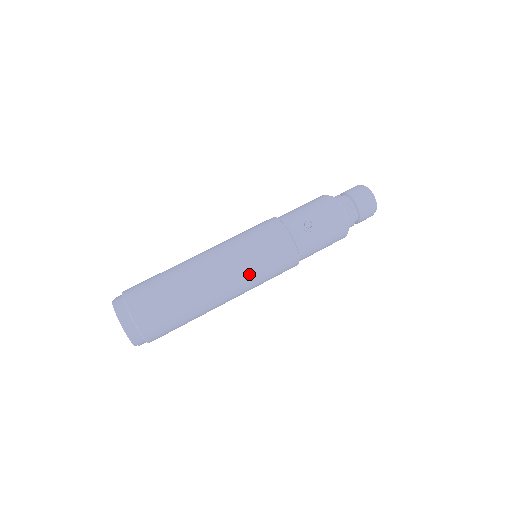
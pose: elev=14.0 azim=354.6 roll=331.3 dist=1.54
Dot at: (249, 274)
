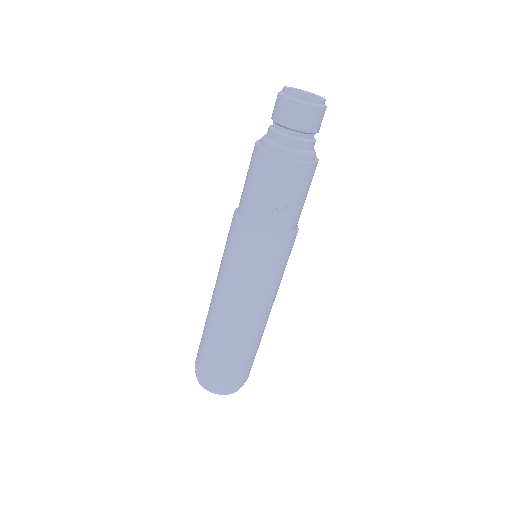
Dot at: (274, 290)
